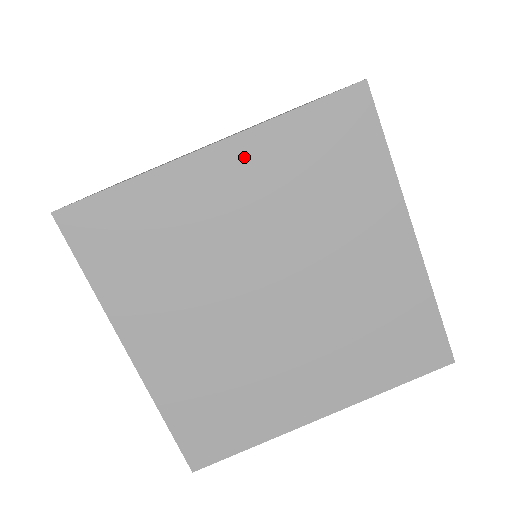
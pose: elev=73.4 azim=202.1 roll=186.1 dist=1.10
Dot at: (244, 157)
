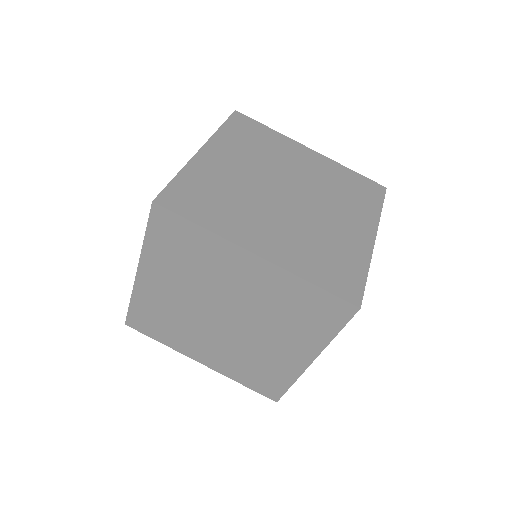
Dot at: (219, 147)
